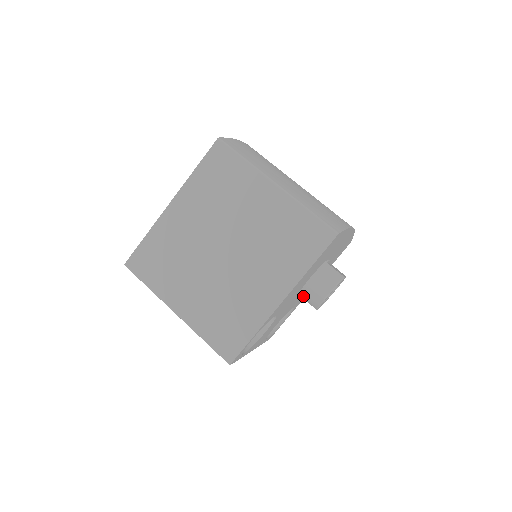
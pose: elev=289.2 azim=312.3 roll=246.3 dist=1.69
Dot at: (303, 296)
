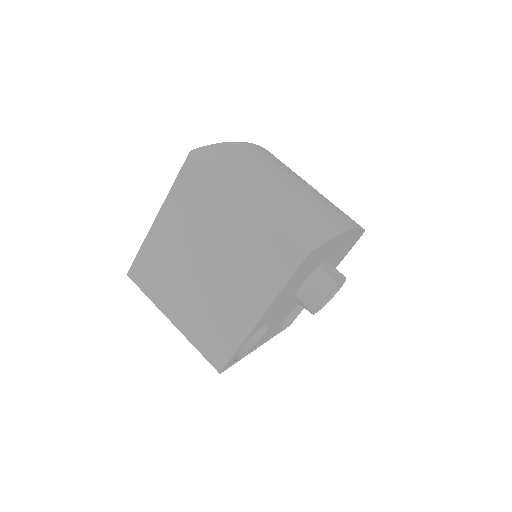
Dot at: (298, 301)
